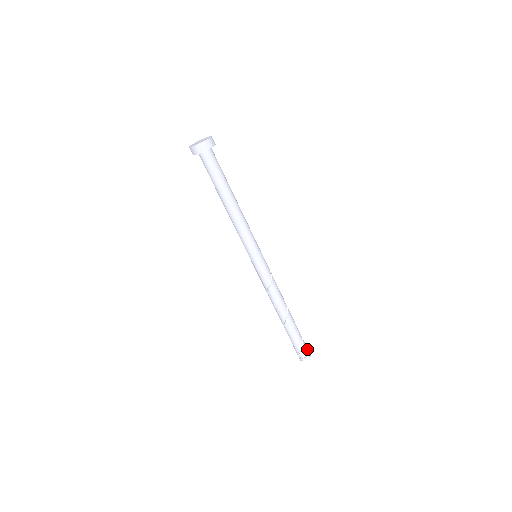
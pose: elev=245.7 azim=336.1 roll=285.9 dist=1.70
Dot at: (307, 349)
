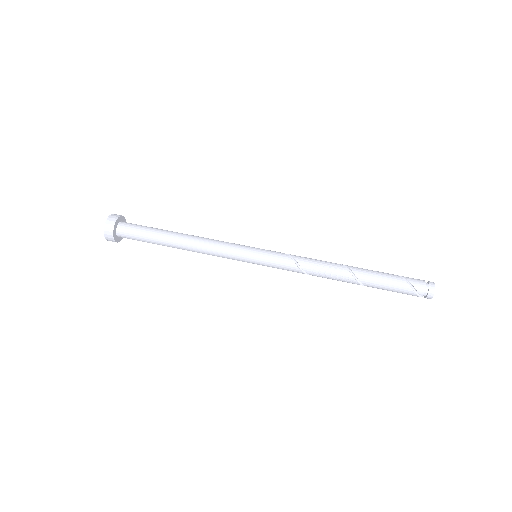
Dot at: (420, 280)
